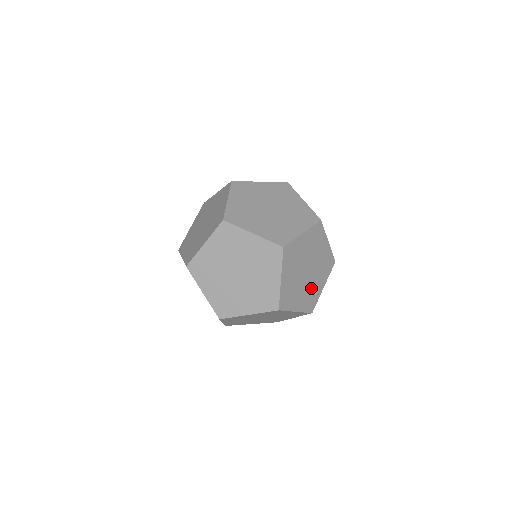
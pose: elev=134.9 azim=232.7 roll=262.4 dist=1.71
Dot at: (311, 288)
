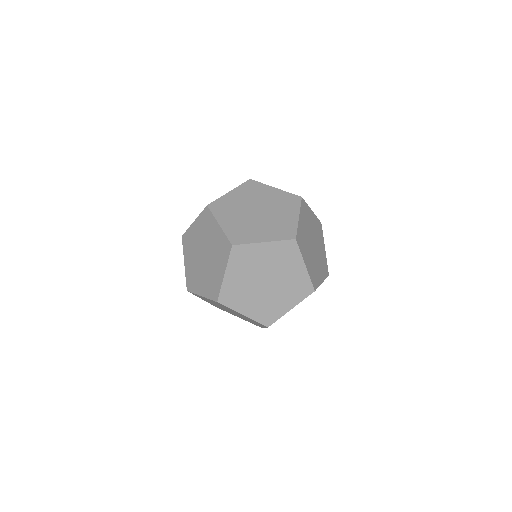
Dot at: (315, 266)
